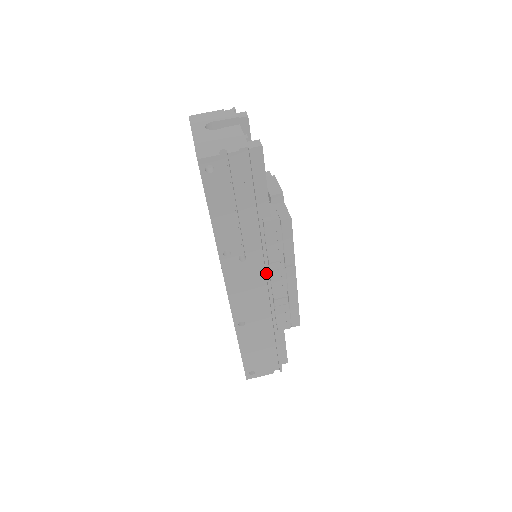
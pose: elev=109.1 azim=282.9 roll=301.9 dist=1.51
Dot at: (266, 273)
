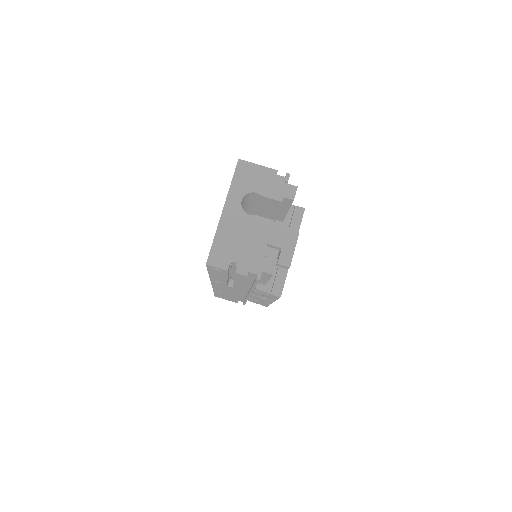
Dot at: (248, 294)
